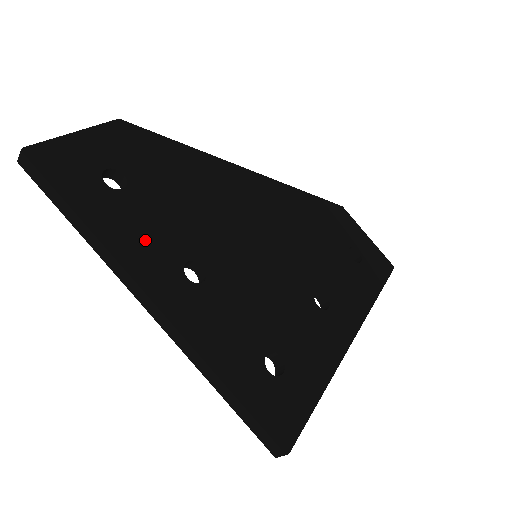
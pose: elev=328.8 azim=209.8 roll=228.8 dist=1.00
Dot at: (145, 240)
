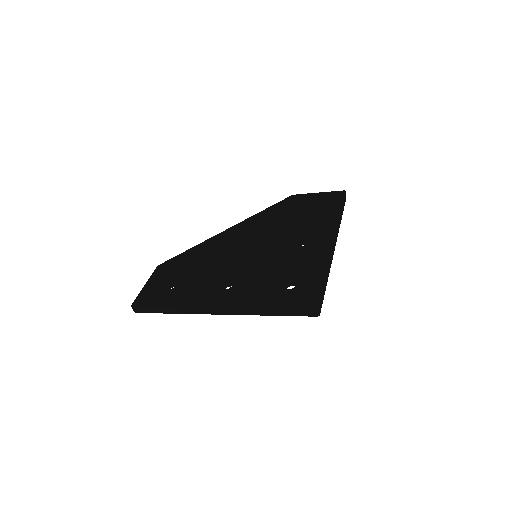
Dot at: (197, 293)
